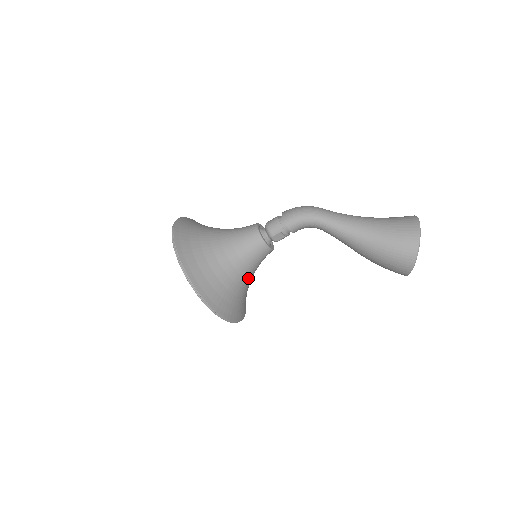
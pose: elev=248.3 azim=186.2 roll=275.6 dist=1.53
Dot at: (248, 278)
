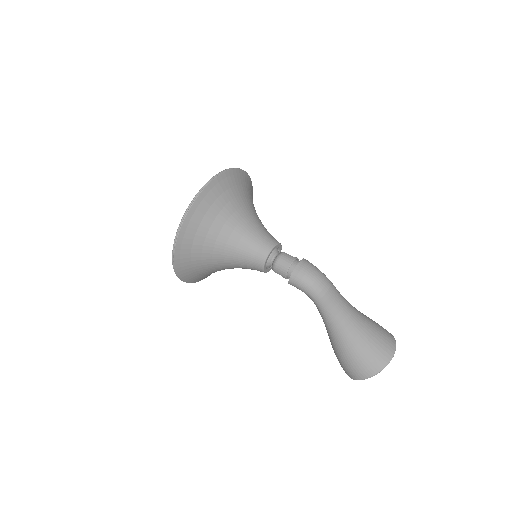
Dot at: occluded
